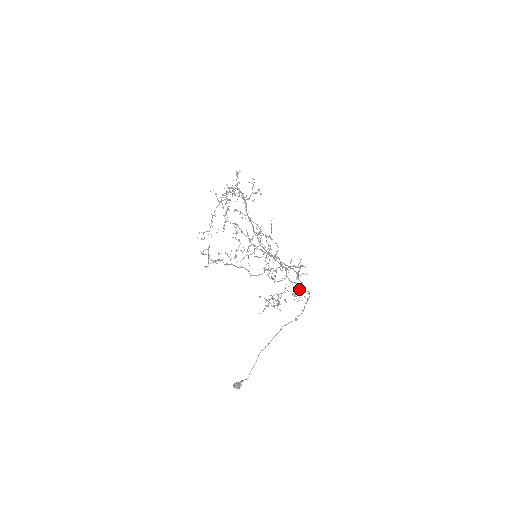
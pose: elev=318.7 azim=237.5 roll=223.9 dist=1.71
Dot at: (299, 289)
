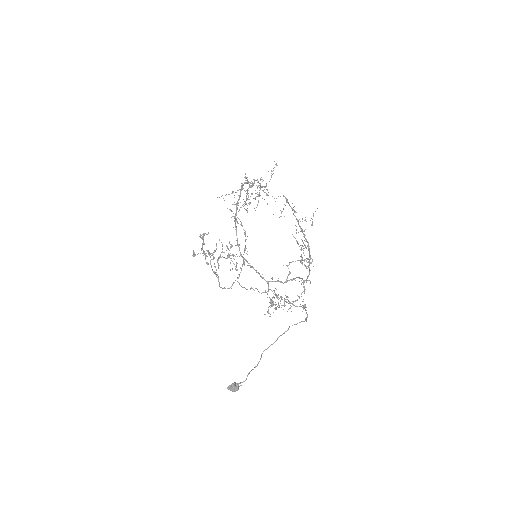
Dot at: occluded
